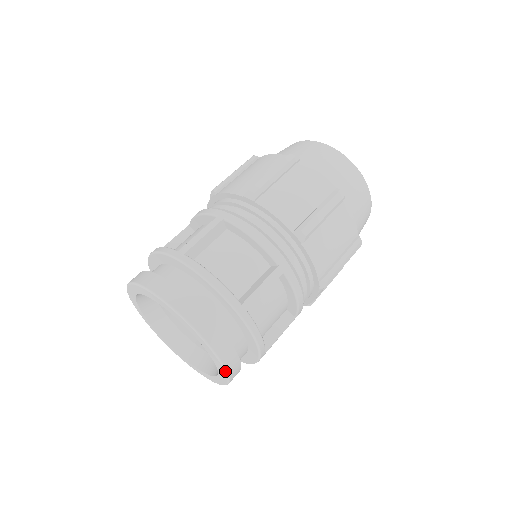
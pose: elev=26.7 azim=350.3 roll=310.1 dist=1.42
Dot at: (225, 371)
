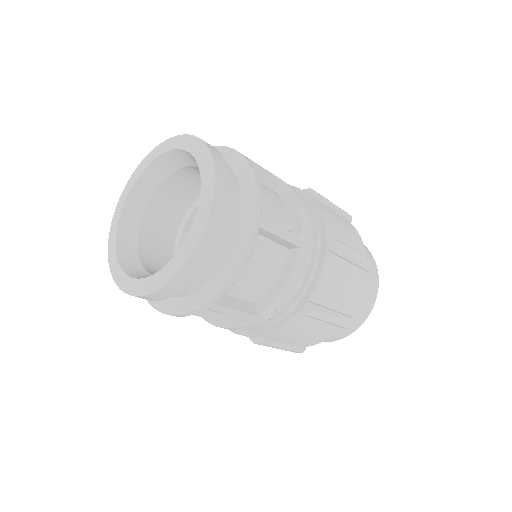
Dot at: (190, 252)
